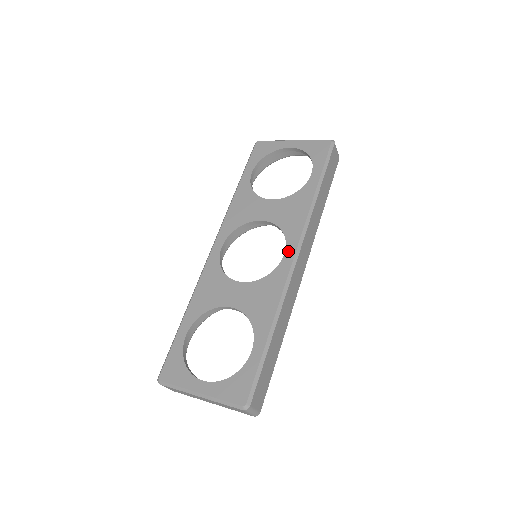
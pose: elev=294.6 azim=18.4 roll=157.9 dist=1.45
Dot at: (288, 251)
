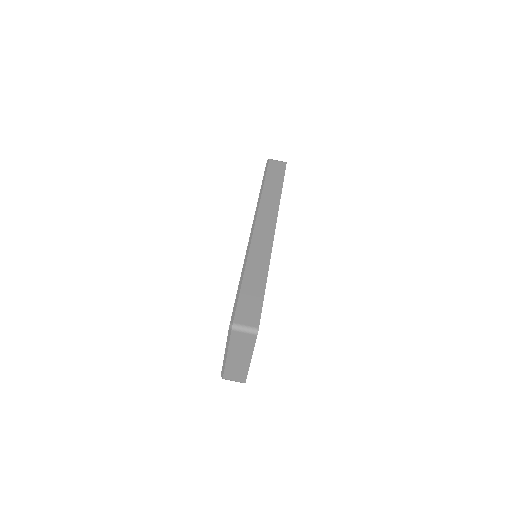
Dot at: occluded
